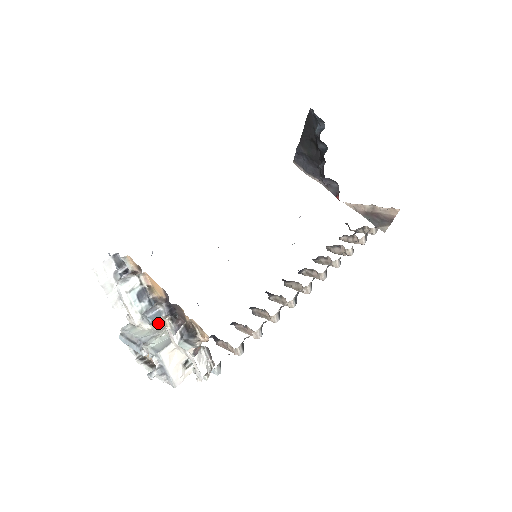
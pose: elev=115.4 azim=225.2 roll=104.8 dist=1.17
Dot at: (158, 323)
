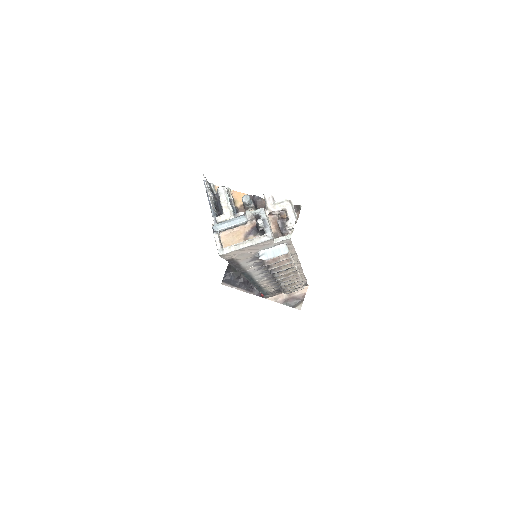
Dot at: occluded
